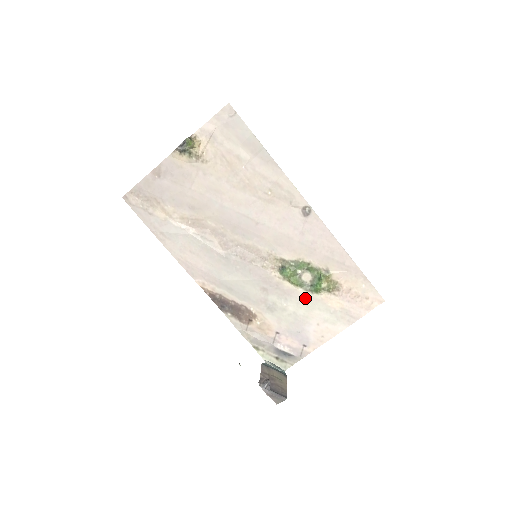
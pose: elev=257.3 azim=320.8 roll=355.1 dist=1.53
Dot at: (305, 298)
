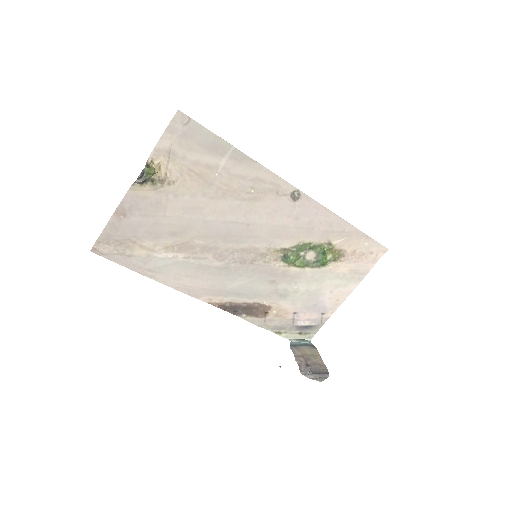
Dot at: (314, 275)
